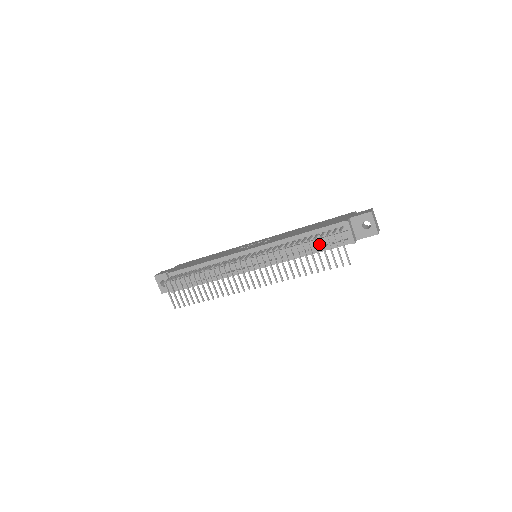
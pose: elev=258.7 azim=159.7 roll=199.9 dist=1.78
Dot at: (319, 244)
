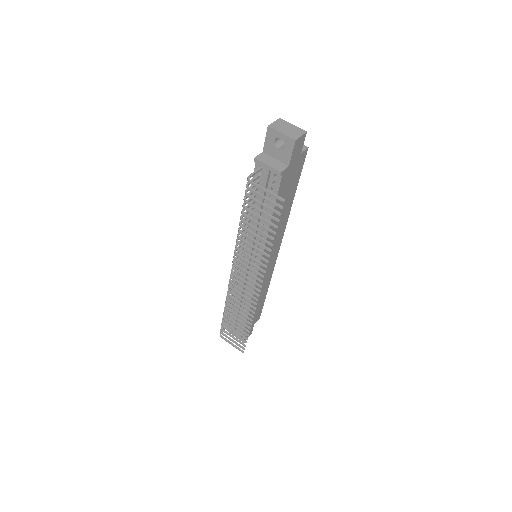
Dot at: (265, 202)
